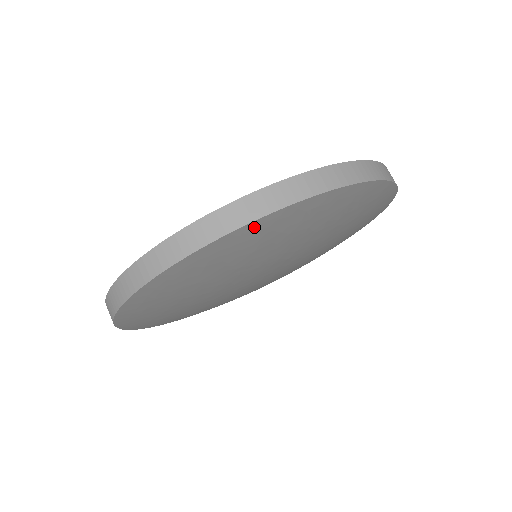
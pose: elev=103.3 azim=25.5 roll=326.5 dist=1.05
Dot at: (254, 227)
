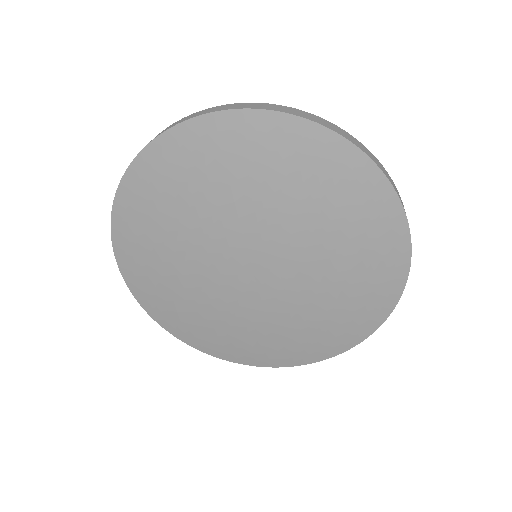
Dot at: (139, 169)
